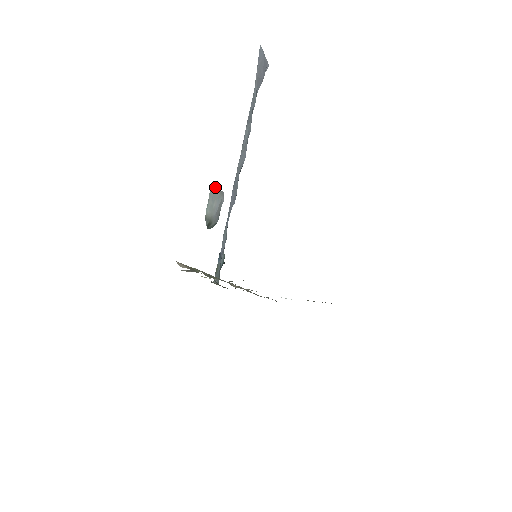
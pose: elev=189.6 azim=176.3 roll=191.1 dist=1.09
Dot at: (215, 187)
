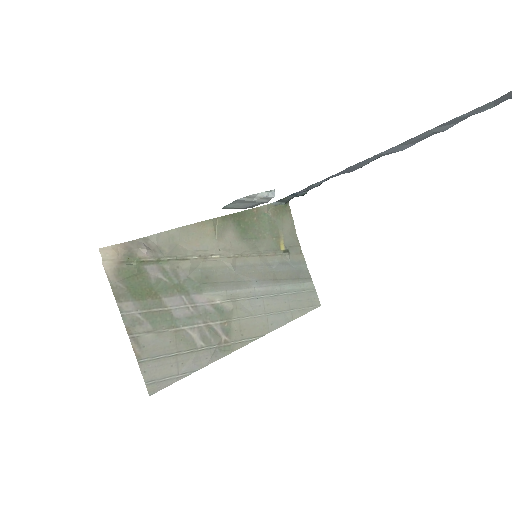
Dot at: (251, 197)
